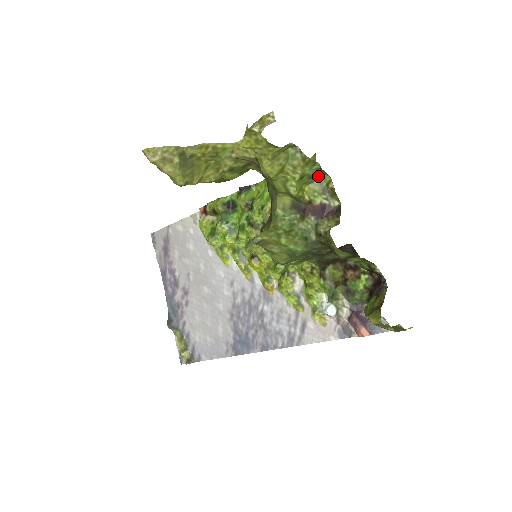
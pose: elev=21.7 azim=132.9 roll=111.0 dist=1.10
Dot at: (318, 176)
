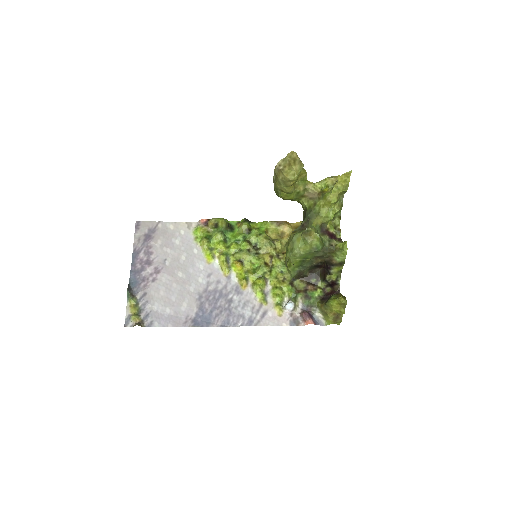
Dot at: (335, 220)
